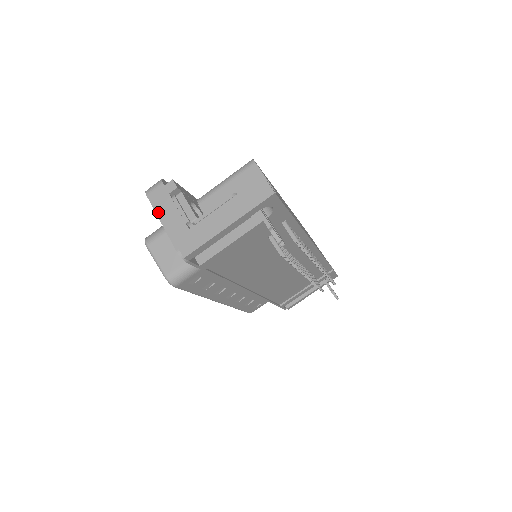
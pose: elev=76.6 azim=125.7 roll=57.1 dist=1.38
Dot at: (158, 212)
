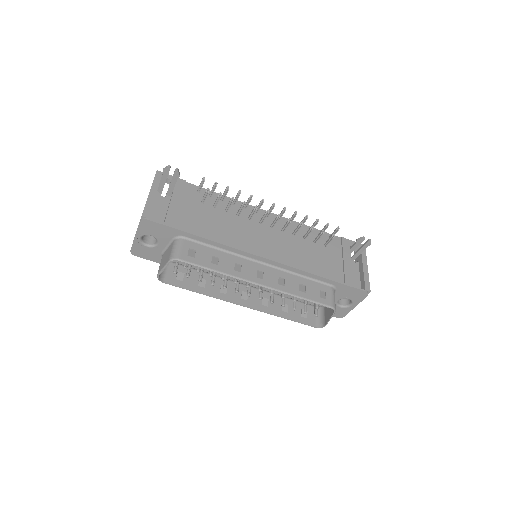
Dot at: (133, 240)
